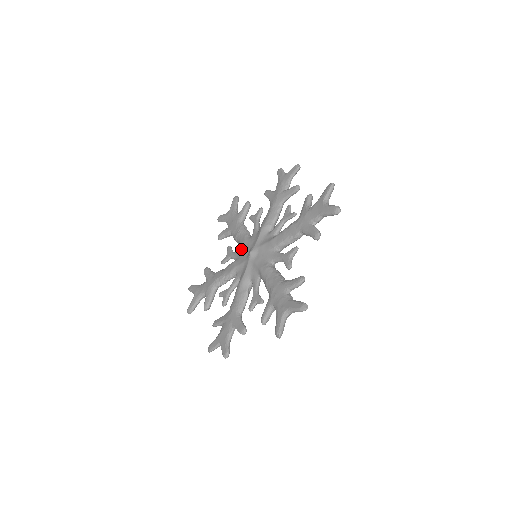
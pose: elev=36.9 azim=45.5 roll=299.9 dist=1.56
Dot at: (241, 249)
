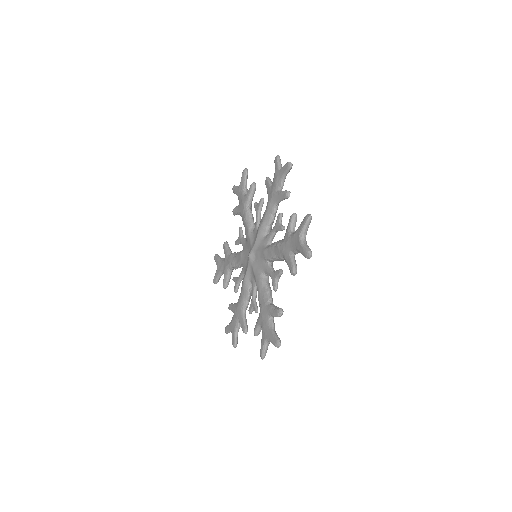
Dot at: (246, 241)
